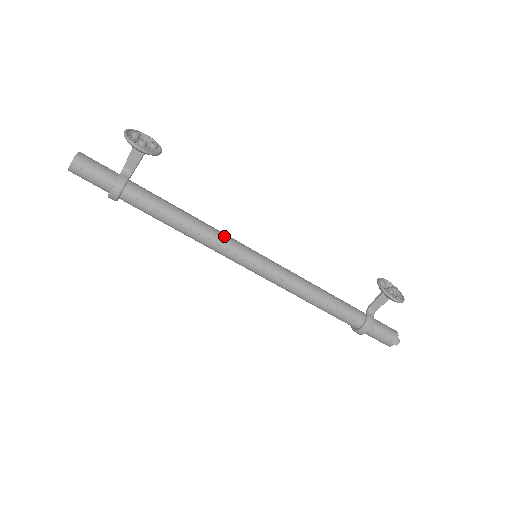
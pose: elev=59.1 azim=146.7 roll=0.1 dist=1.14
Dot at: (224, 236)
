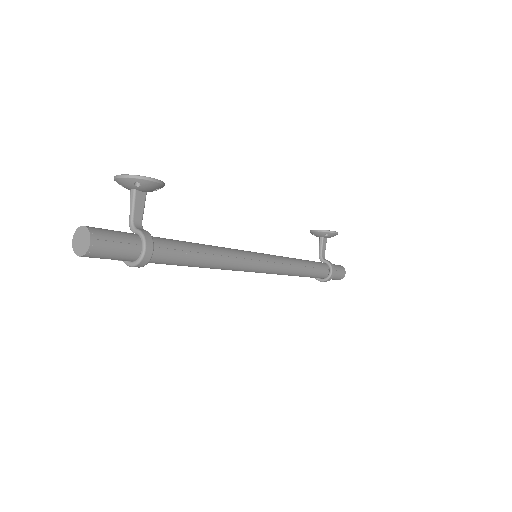
Dot at: (233, 249)
